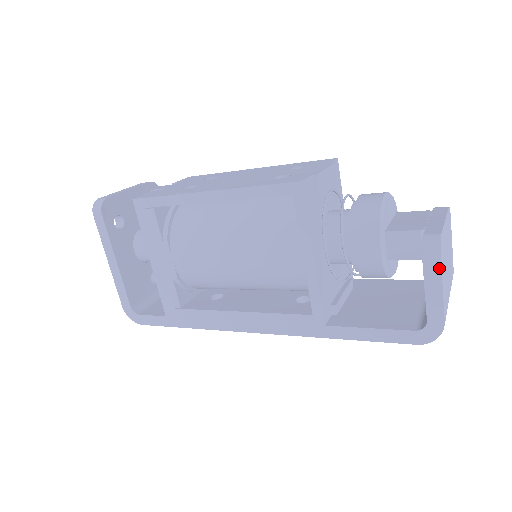
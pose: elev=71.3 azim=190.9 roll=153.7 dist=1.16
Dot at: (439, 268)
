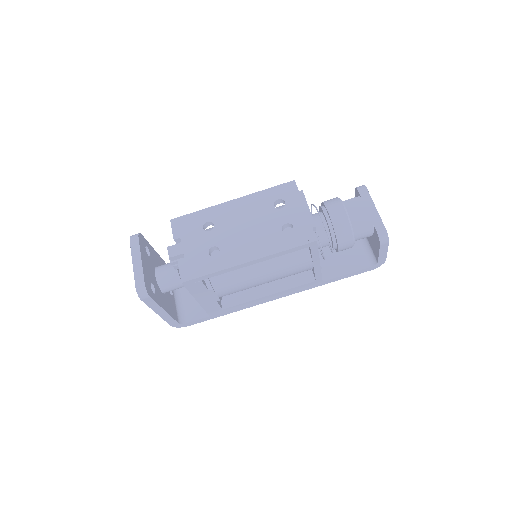
Dot at: (387, 246)
